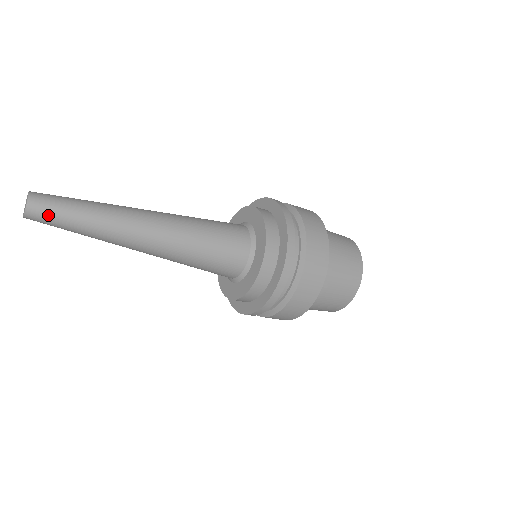
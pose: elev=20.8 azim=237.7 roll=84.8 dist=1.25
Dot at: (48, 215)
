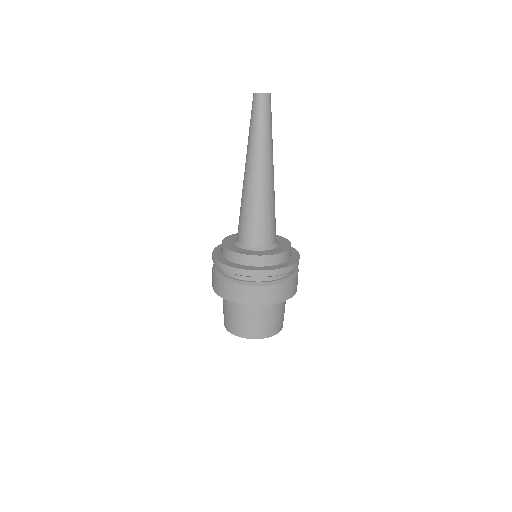
Dot at: (265, 107)
